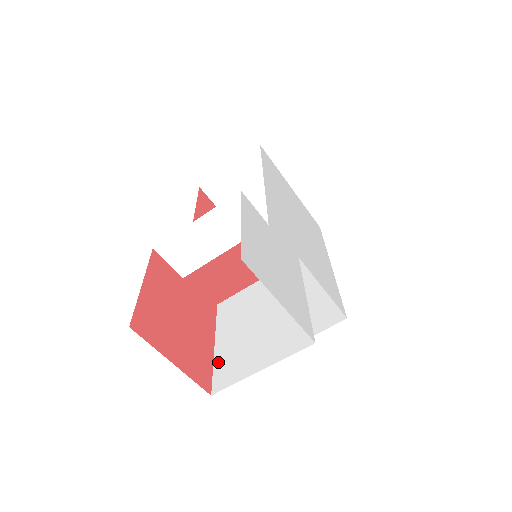
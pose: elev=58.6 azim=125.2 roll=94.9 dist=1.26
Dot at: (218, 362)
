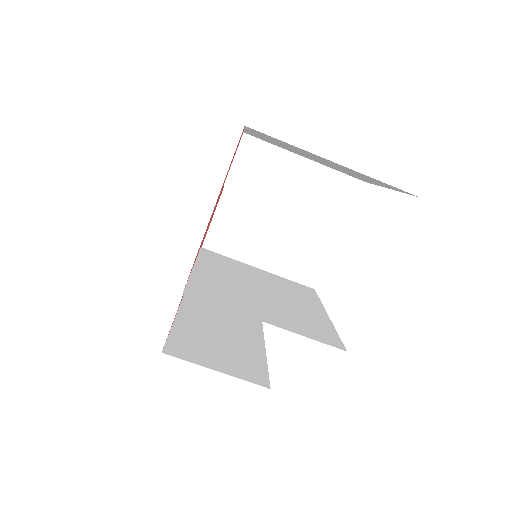
Dot at: (198, 279)
